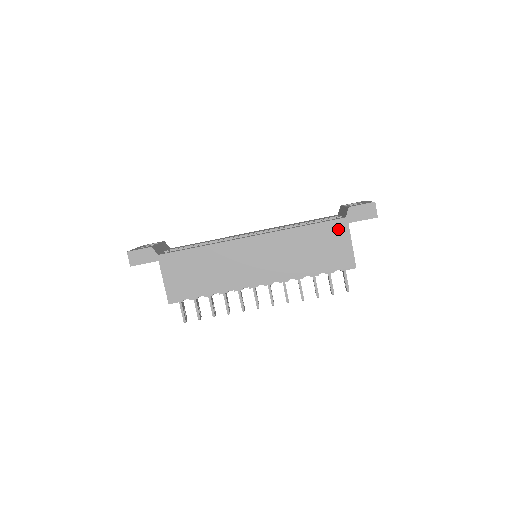
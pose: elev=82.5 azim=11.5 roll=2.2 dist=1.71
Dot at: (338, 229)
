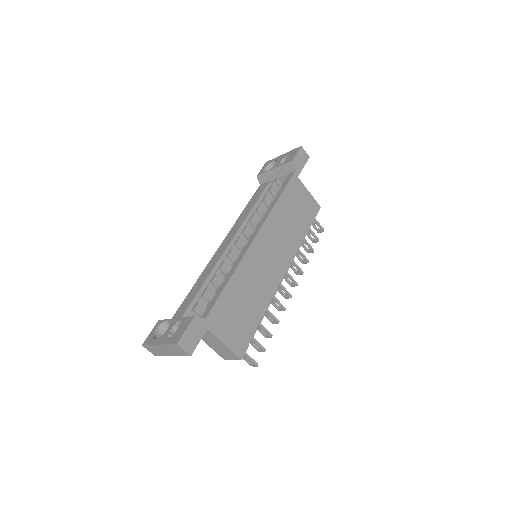
Dot at: (294, 185)
